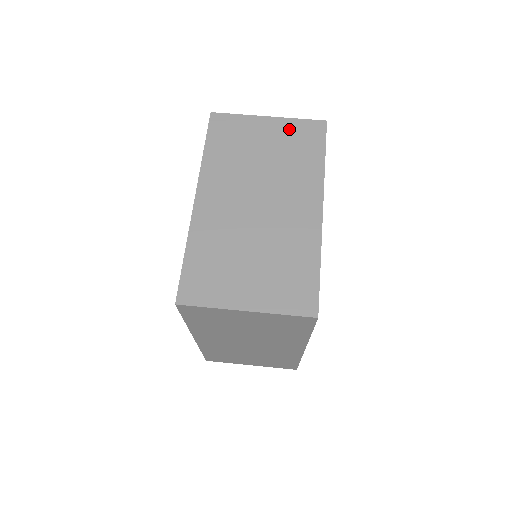
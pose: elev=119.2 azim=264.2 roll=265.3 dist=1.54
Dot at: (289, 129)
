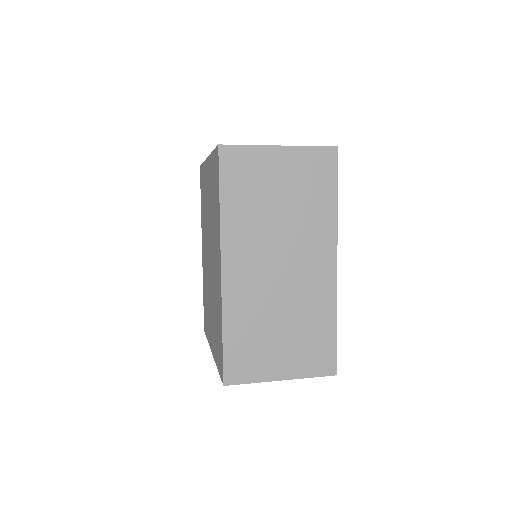
Dot at: occluded
